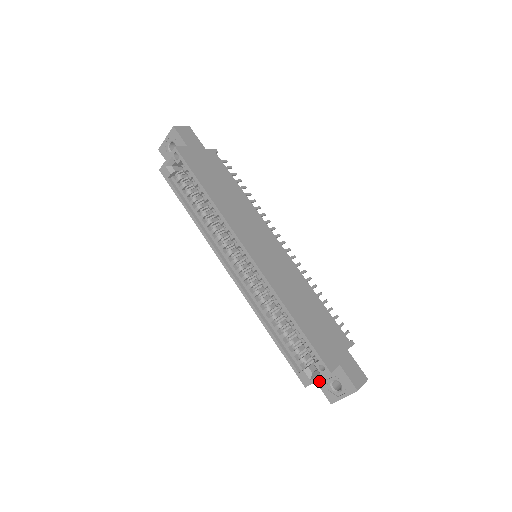
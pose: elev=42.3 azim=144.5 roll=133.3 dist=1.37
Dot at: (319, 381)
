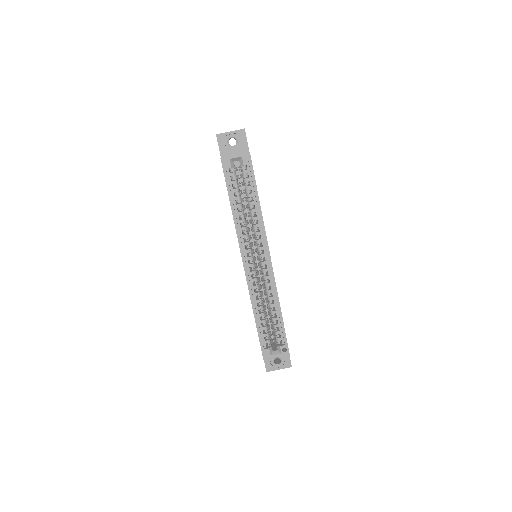
Dot at: occluded
